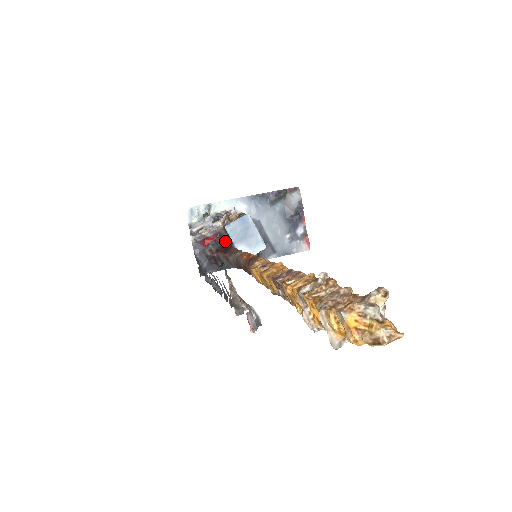
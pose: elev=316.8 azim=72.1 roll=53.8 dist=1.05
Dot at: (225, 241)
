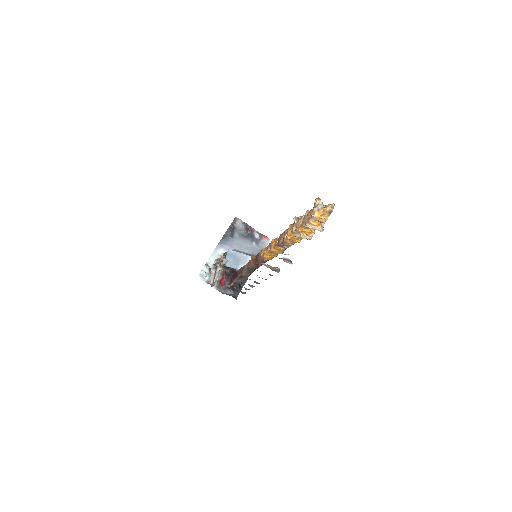
Dot at: (230, 273)
